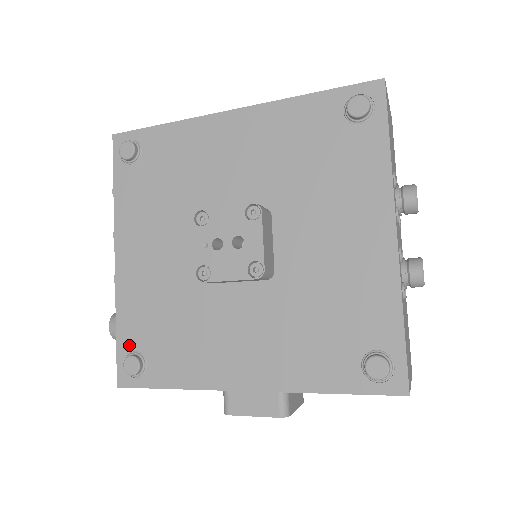
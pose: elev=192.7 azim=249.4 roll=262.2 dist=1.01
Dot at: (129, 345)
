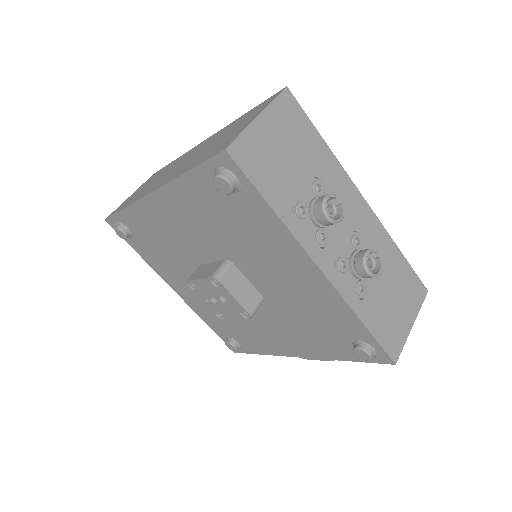
Dot at: (222, 334)
